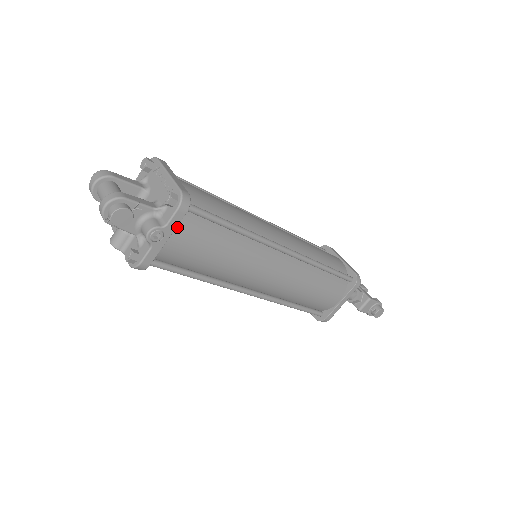
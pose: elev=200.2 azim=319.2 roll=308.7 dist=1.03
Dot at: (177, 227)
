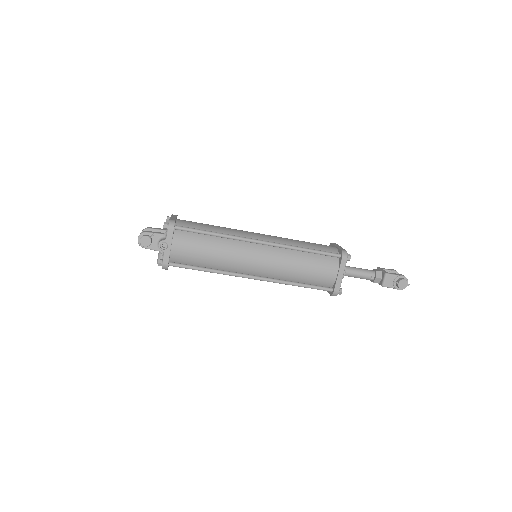
Dot at: (175, 239)
